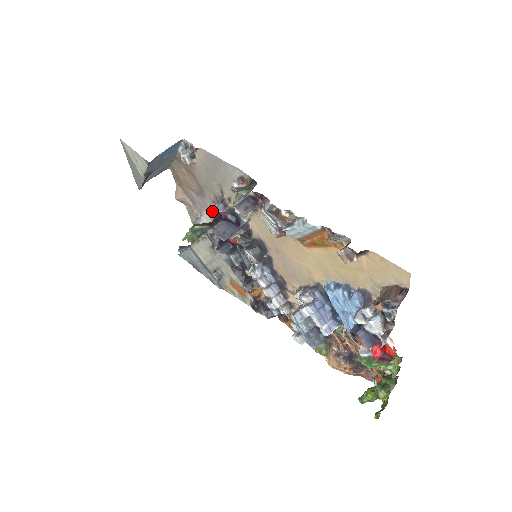
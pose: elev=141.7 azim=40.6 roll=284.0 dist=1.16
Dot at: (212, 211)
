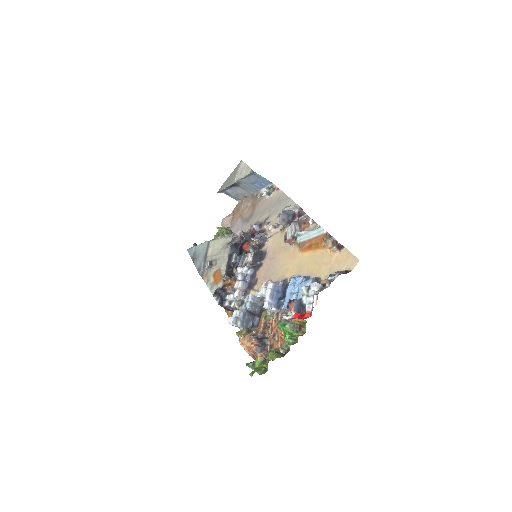
Dot at: occluded
